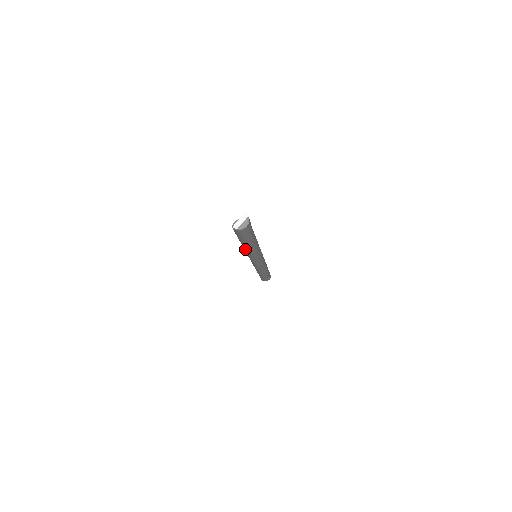
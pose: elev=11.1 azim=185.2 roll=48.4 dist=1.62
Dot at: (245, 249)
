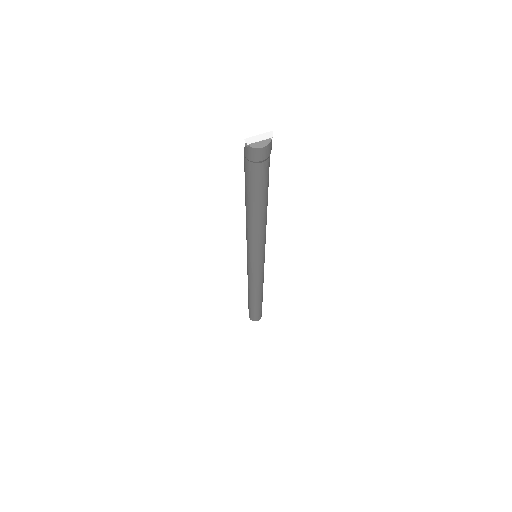
Dot at: (247, 219)
